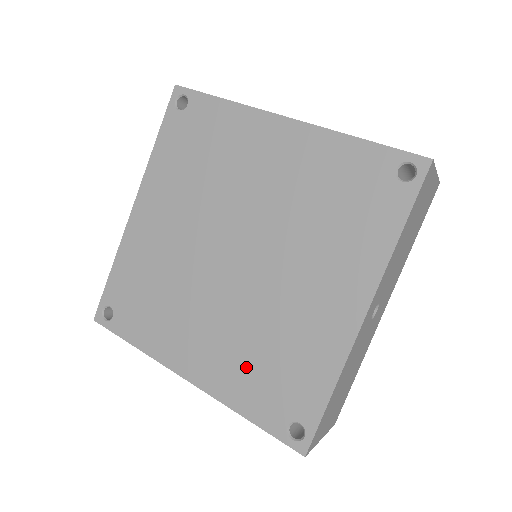
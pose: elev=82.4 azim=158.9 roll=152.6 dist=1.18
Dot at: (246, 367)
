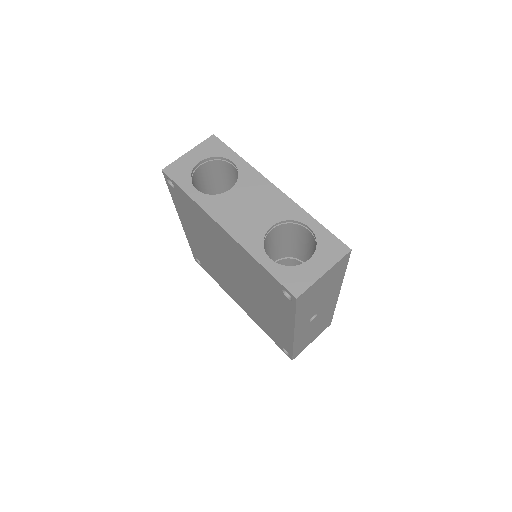
Dot at: (259, 319)
